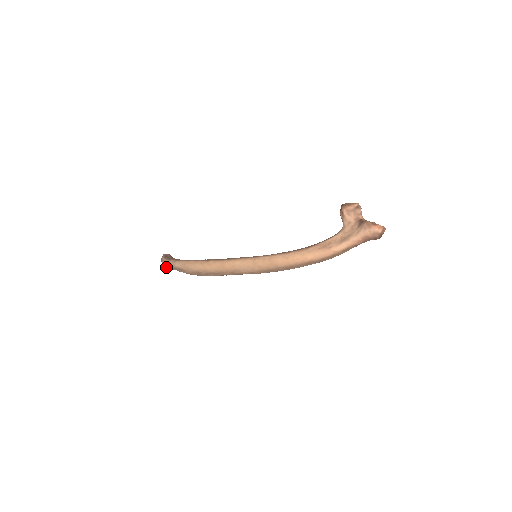
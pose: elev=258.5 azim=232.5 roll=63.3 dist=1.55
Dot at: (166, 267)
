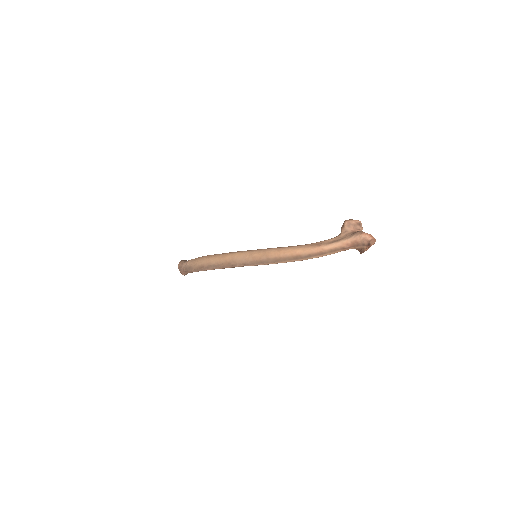
Dot at: (180, 270)
